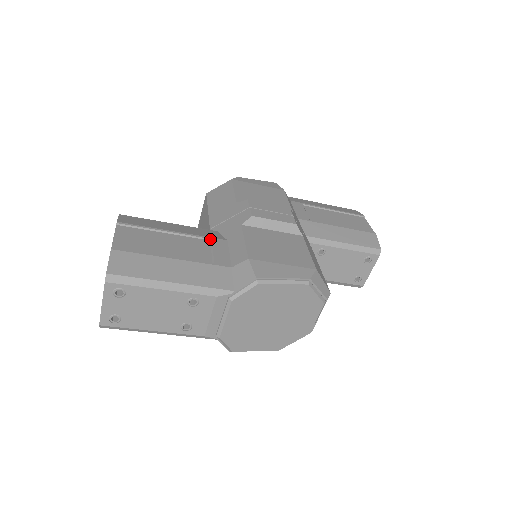
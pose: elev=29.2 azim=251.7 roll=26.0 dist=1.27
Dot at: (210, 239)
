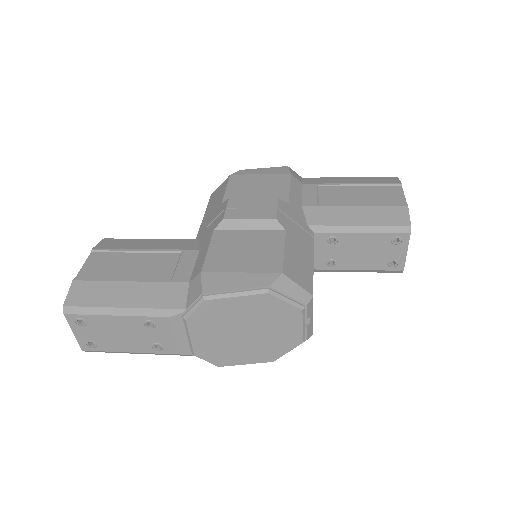
Dot at: (181, 251)
